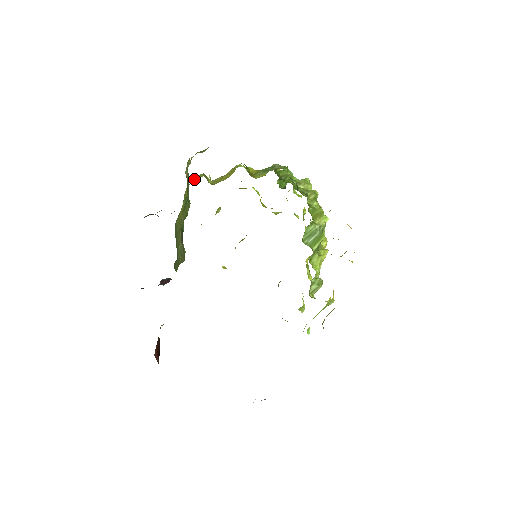
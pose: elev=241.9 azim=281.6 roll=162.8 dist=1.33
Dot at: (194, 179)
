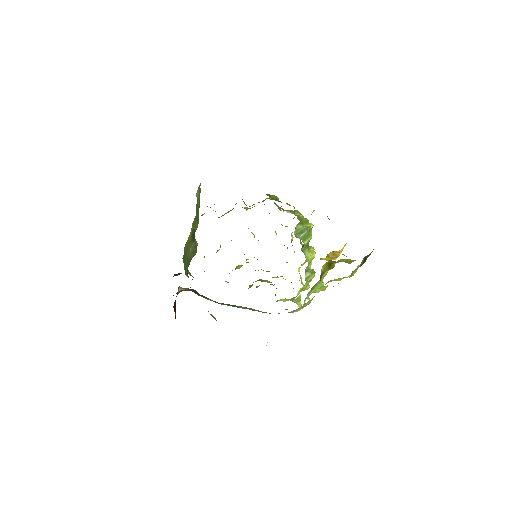
Dot at: occluded
